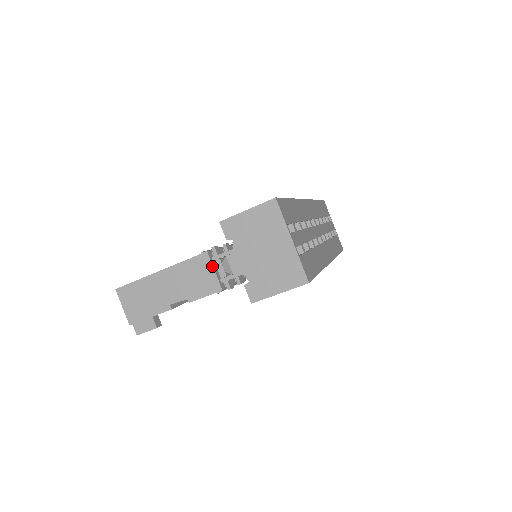
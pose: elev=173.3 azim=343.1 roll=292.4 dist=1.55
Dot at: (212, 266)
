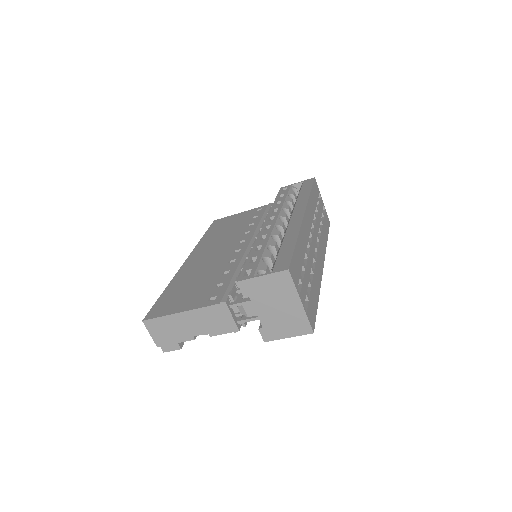
Dot at: (230, 313)
